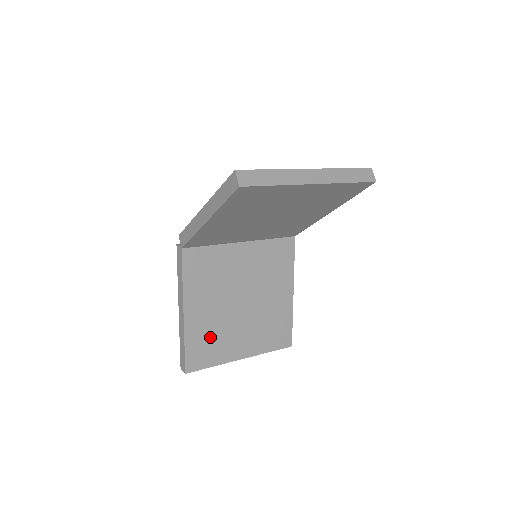
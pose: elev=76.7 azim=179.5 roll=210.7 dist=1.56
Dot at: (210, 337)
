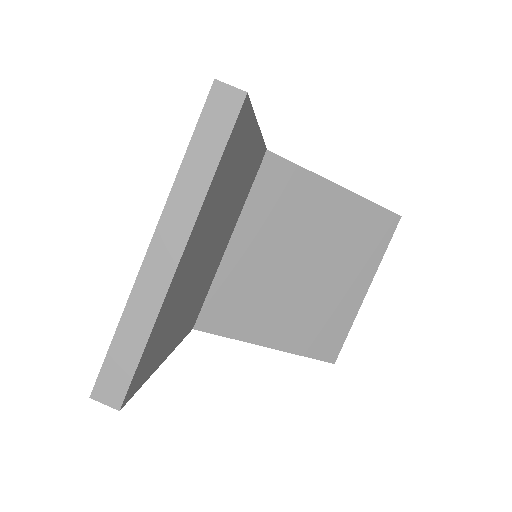
Dot at: (316, 324)
